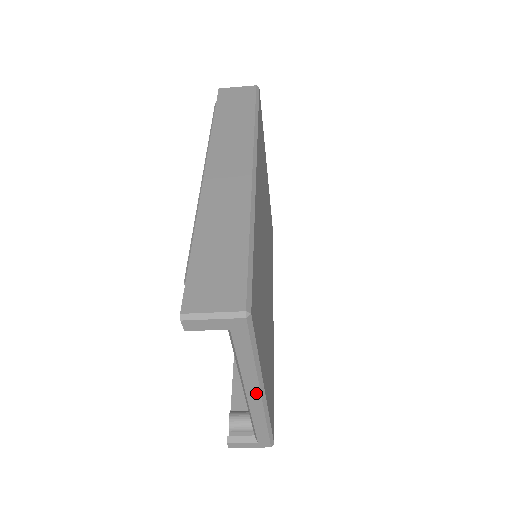
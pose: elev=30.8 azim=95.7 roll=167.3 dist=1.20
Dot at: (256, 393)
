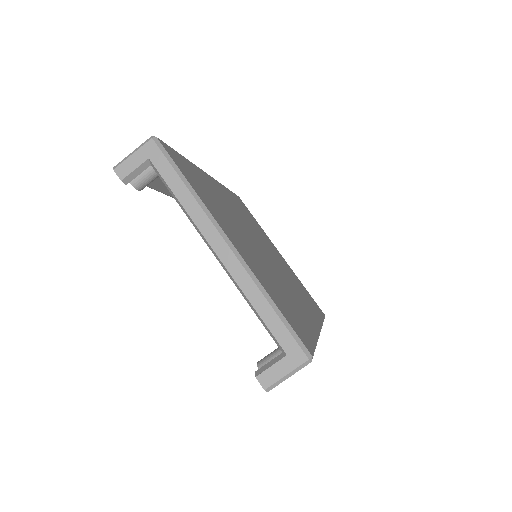
Dot at: (219, 240)
